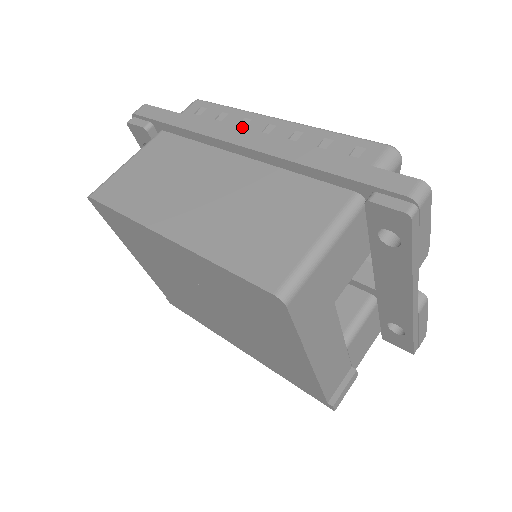
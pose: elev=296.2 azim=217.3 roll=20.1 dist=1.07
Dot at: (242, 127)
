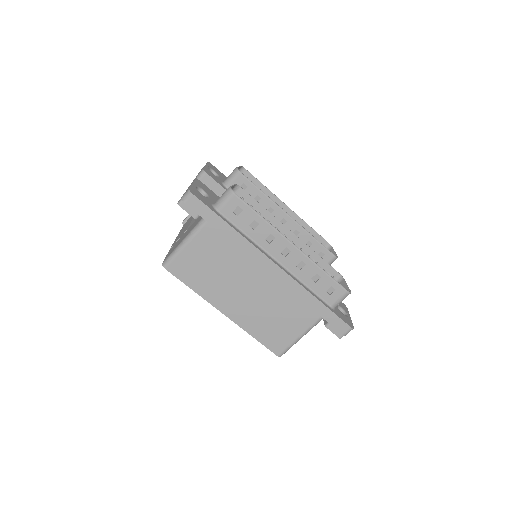
Dot at: (268, 243)
